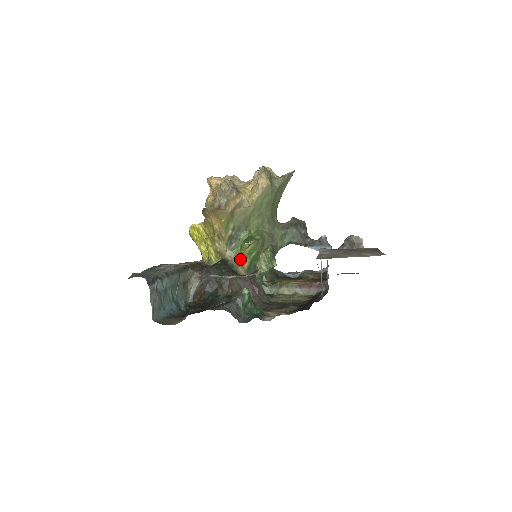
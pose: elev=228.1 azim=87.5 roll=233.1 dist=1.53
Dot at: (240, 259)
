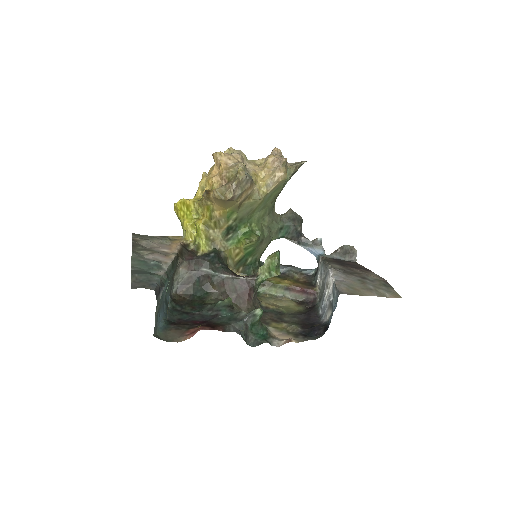
Dot at: (233, 251)
